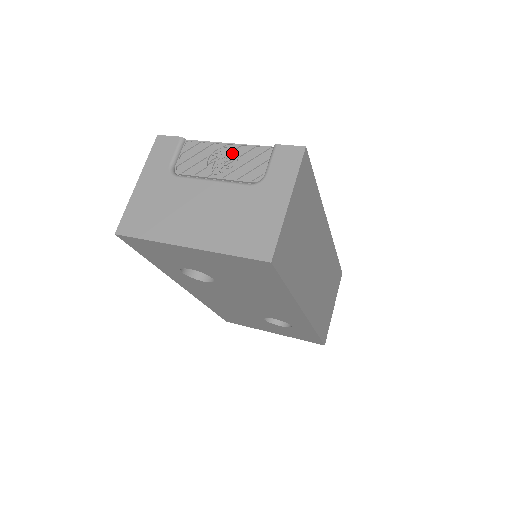
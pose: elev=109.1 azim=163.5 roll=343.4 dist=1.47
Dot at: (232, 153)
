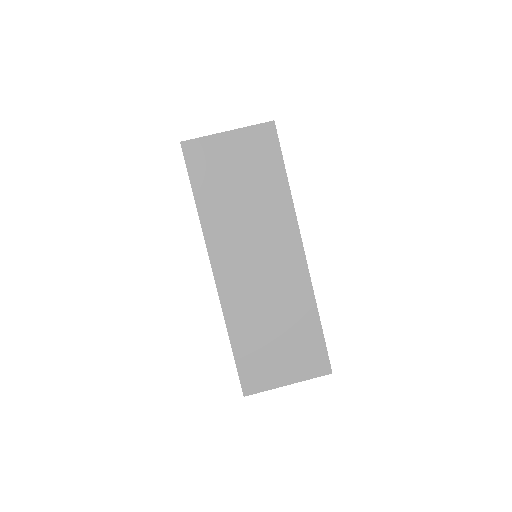
Dot at: occluded
